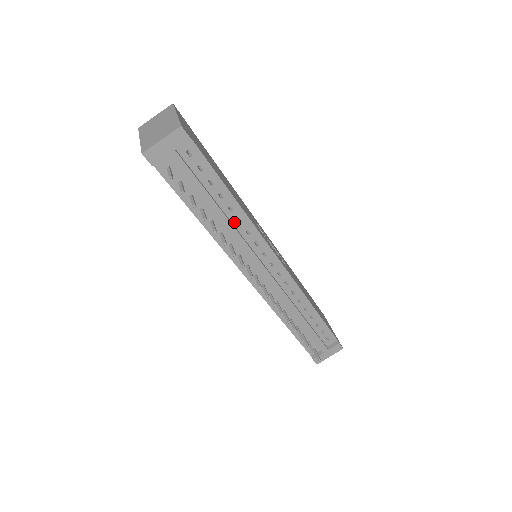
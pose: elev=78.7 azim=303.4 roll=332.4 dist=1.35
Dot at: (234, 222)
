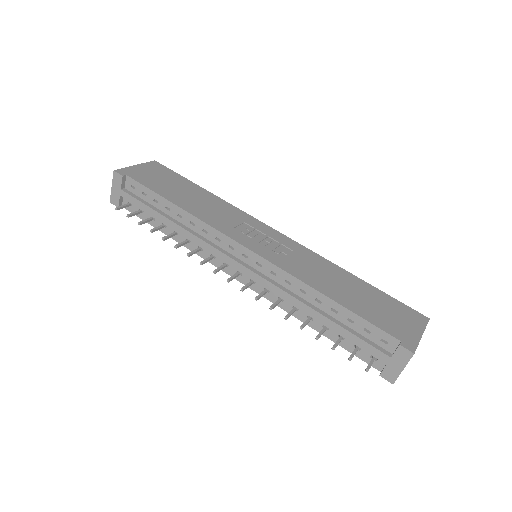
Dot at: (190, 226)
